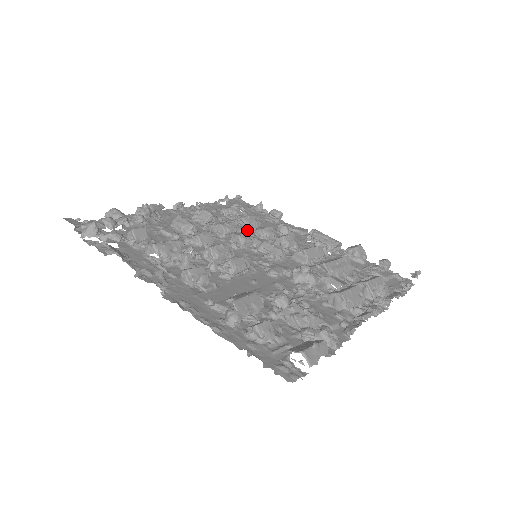
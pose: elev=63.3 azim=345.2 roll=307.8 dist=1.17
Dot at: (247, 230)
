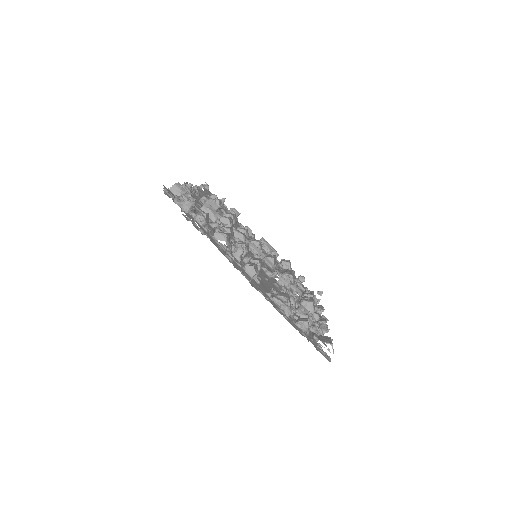
Dot at: (234, 226)
